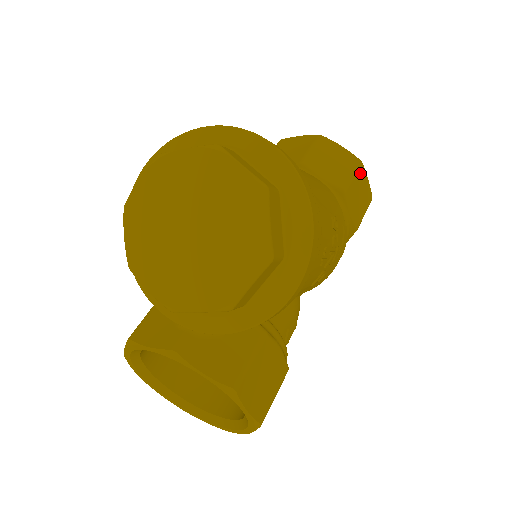
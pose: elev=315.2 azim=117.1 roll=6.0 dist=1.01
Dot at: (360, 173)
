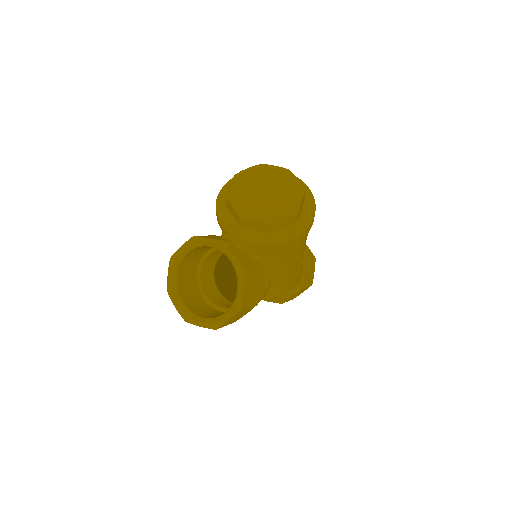
Dot at: (313, 263)
